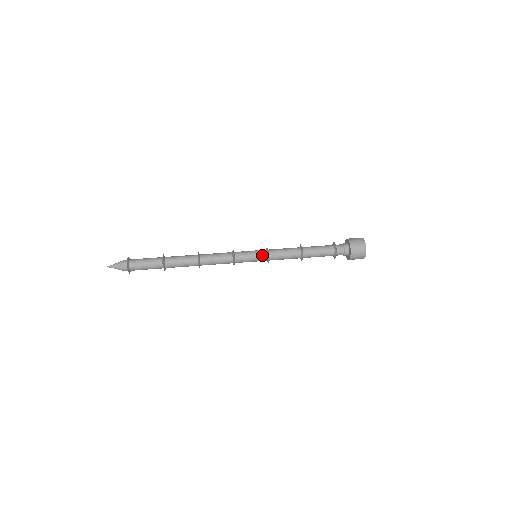
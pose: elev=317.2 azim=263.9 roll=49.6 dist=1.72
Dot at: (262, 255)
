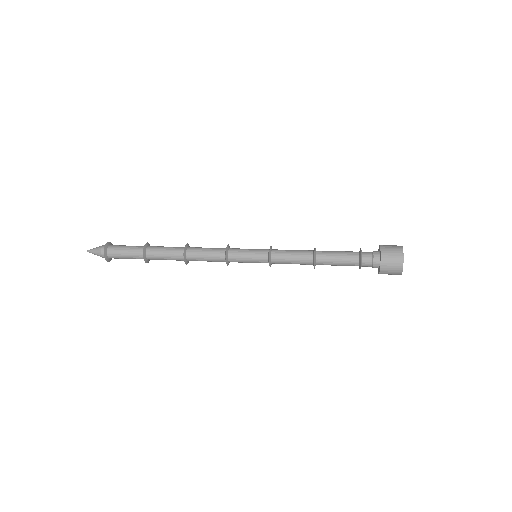
Dot at: (262, 257)
